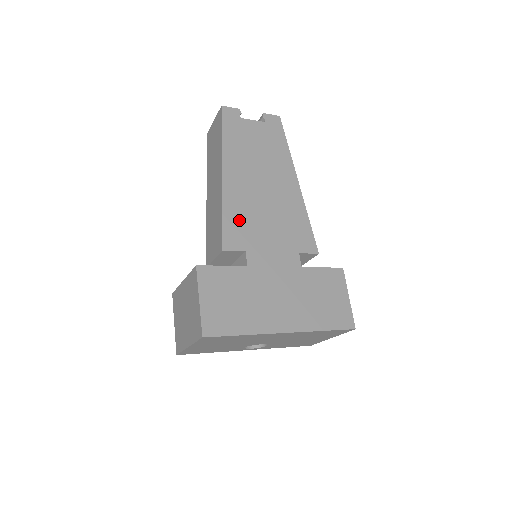
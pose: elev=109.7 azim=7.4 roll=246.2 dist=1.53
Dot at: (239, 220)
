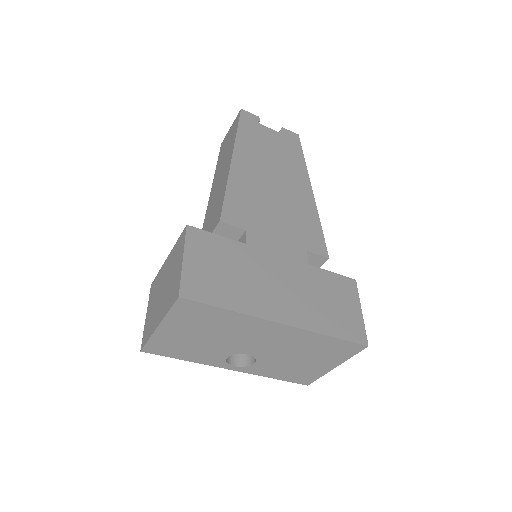
Dot at: (243, 201)
